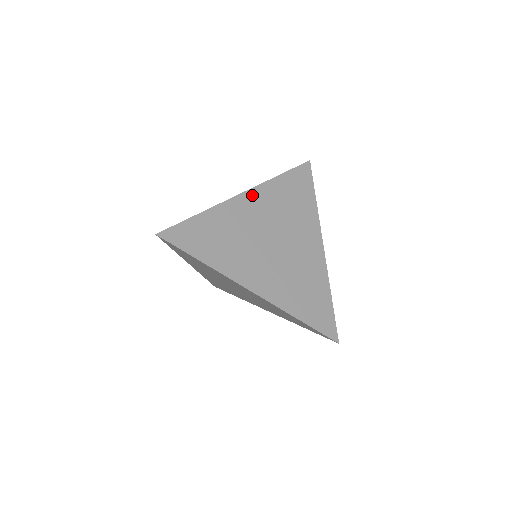
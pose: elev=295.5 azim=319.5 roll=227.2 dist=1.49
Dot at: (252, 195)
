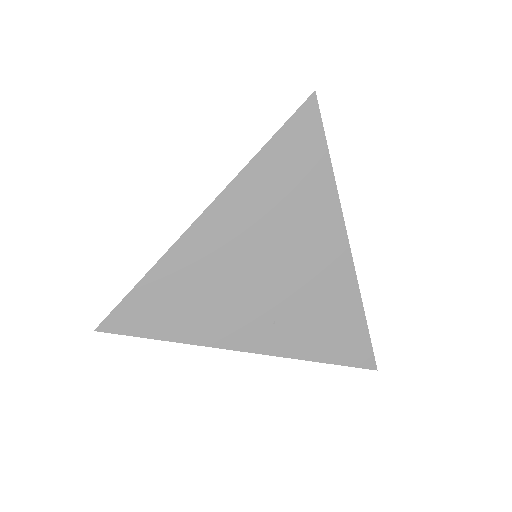
Dot at: (219, 210)
